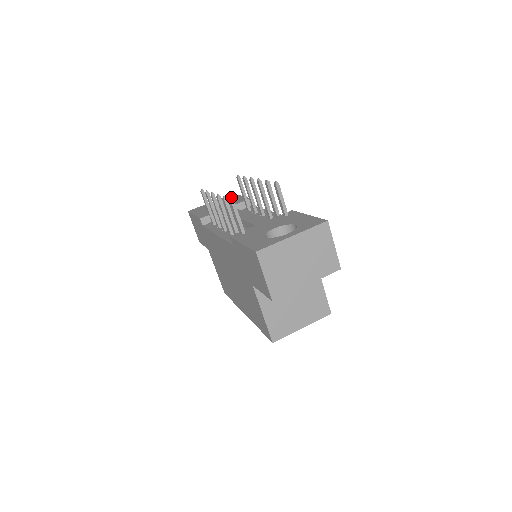
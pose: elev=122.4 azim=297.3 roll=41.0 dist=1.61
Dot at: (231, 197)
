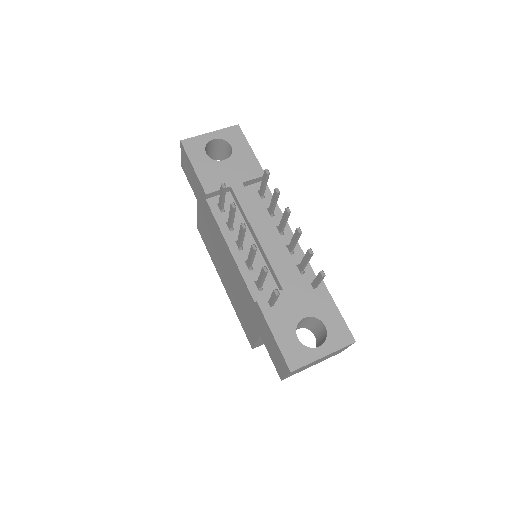
Dot at: (238, 141)
